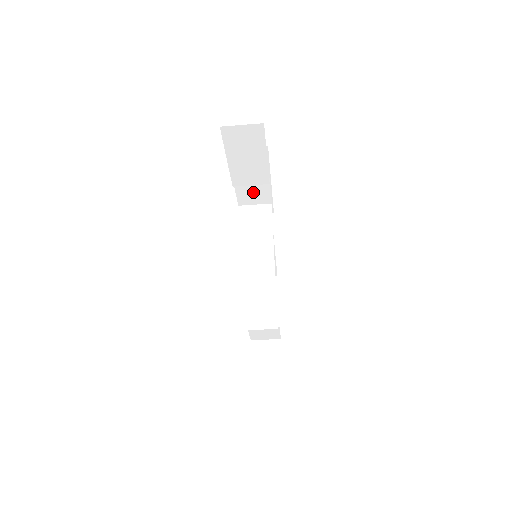
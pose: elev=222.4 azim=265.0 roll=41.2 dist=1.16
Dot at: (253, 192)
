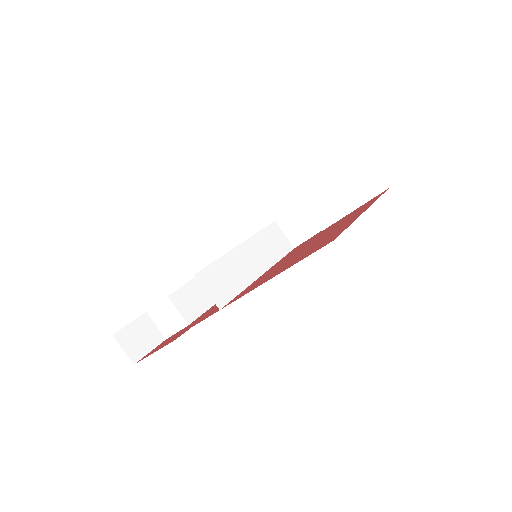
Dot at: (299, 224)
